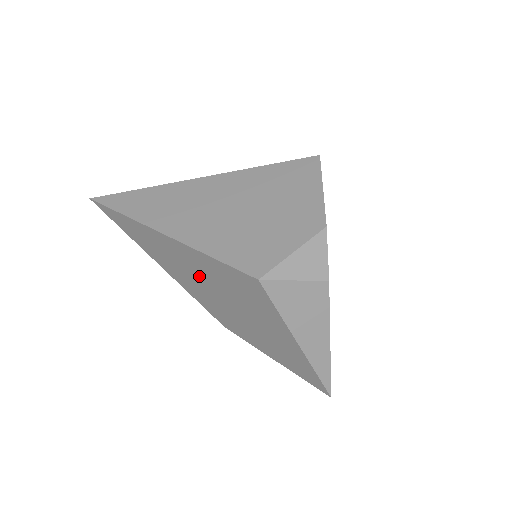
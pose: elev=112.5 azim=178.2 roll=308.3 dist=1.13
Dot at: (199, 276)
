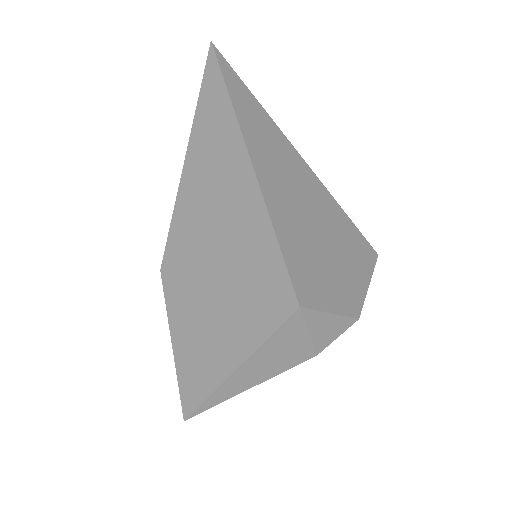
Dot at: (223, 226)
